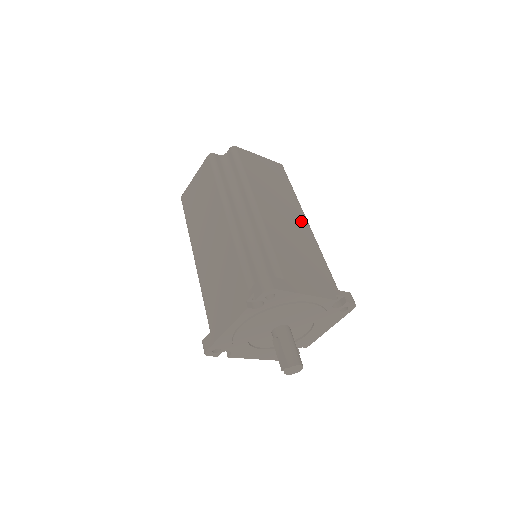
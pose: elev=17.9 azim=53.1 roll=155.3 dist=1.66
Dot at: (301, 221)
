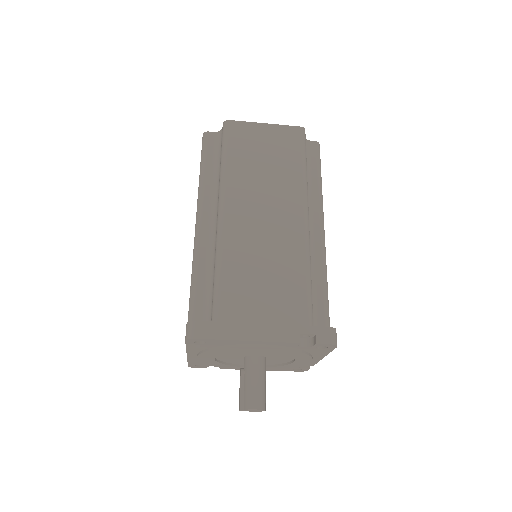
Dot at: (293, 220)
